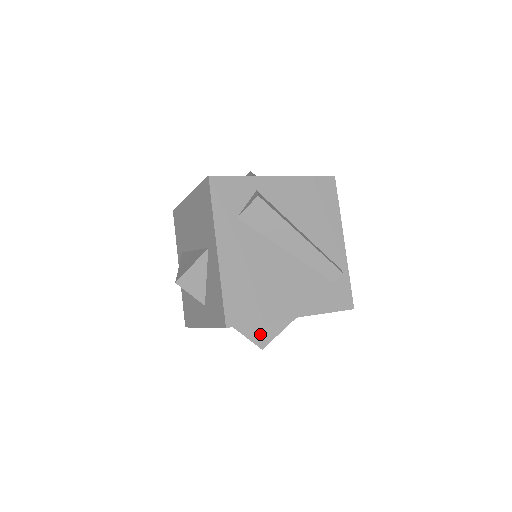
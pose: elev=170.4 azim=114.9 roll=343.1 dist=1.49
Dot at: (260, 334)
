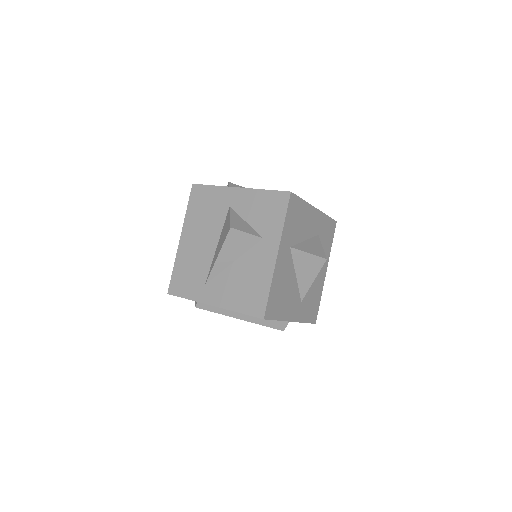
Dot at: (313, 250)
